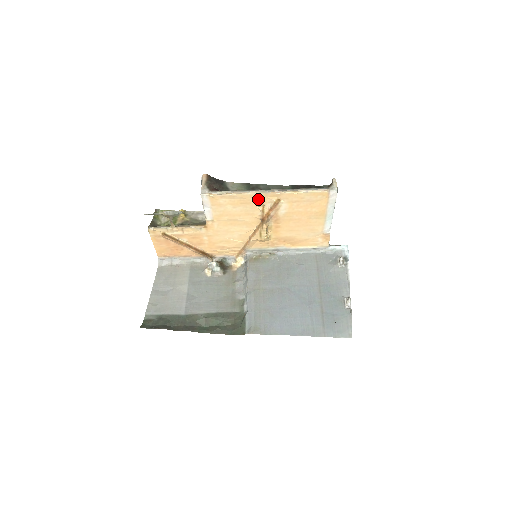
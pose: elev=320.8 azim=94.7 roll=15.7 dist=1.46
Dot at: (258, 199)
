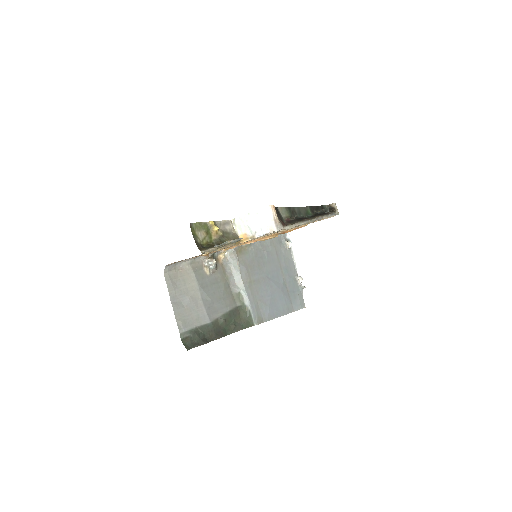
Dot at: occluded
